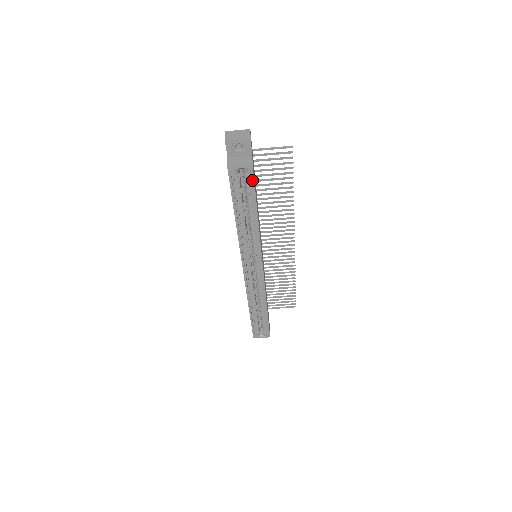
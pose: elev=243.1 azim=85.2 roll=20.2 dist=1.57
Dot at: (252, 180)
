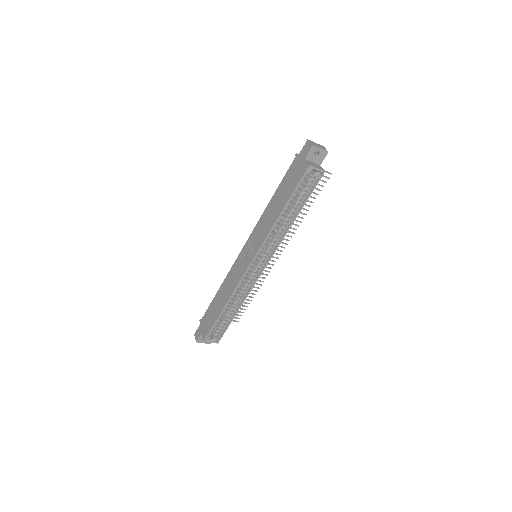
Dot at: (316, 183)
